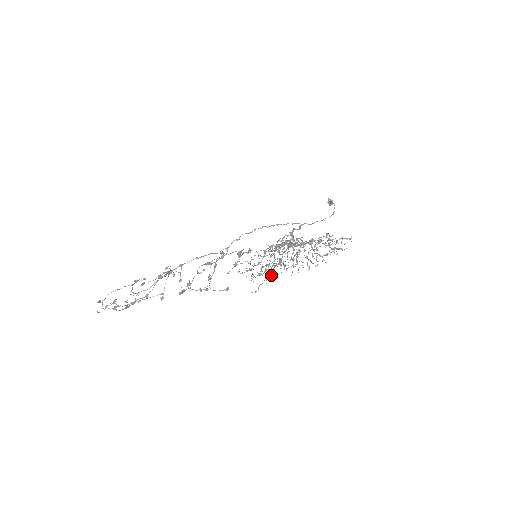
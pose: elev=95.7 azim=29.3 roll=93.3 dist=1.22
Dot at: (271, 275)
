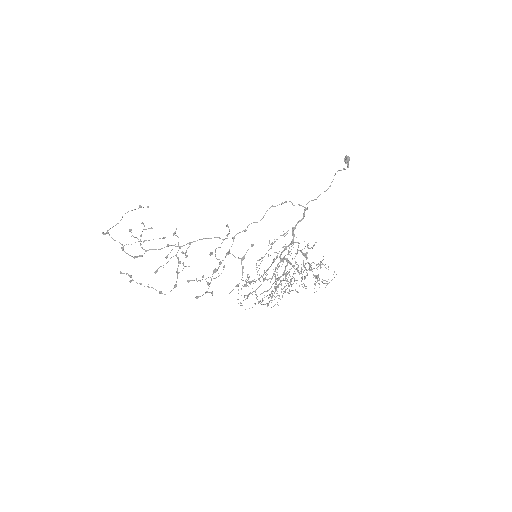
Dot at: occluded
